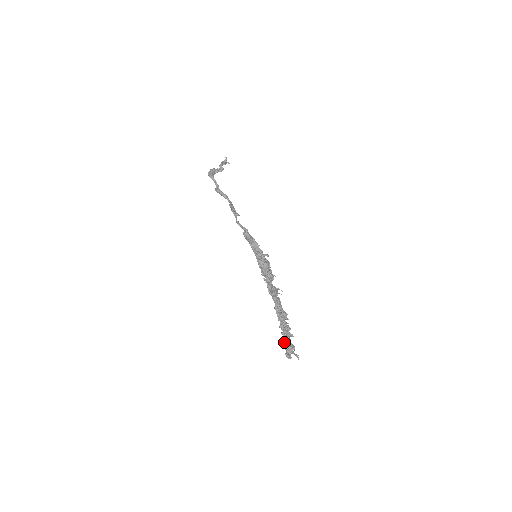
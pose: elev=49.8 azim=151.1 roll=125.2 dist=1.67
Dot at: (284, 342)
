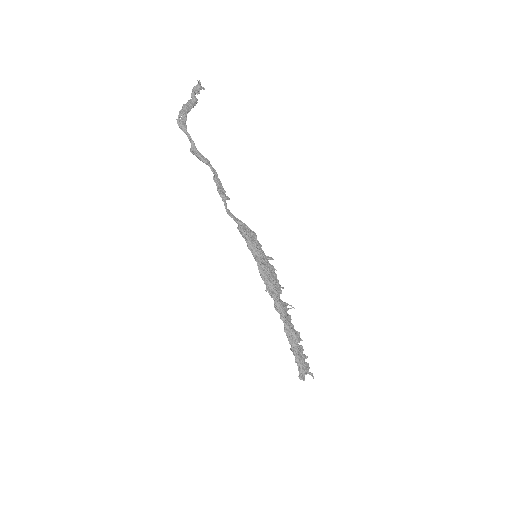
Dot at: (297, 365)
